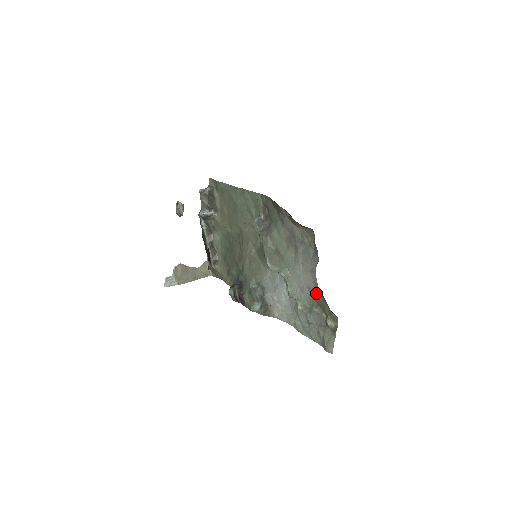
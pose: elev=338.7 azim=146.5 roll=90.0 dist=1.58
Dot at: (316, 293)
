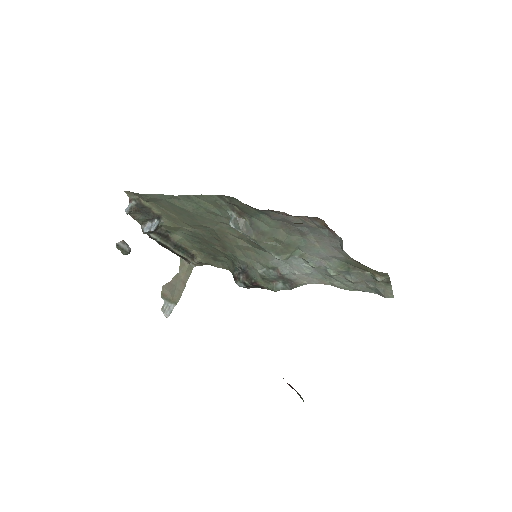
Dot at: (349, 260)
